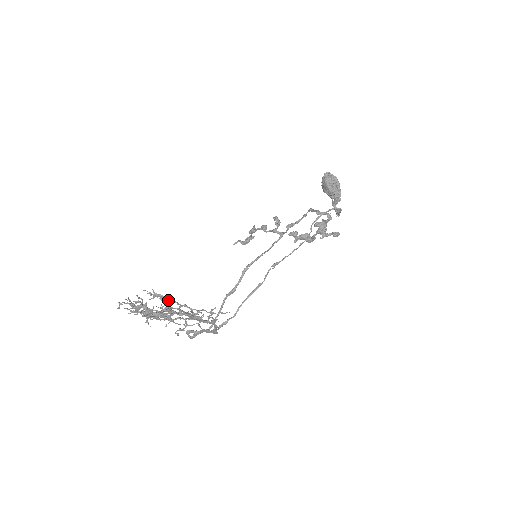
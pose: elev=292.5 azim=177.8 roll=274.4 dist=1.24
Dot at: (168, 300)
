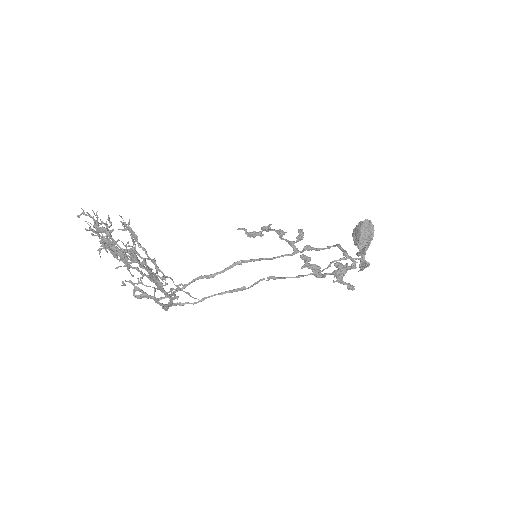
Dot at: (138, 242)
